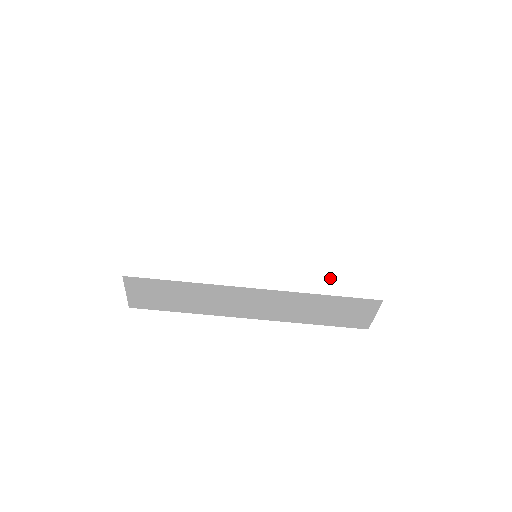
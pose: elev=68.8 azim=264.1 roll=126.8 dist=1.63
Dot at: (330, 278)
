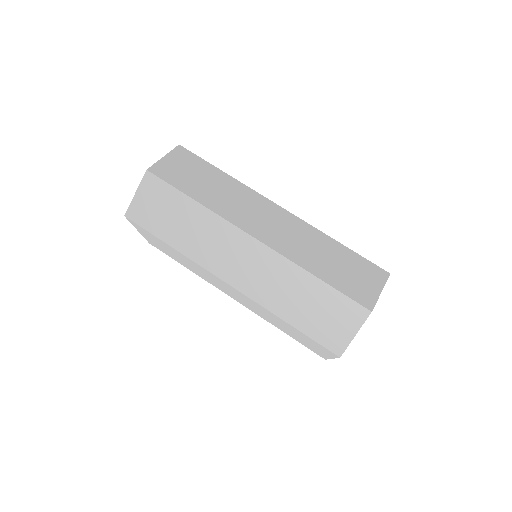
Dot at: occluded
